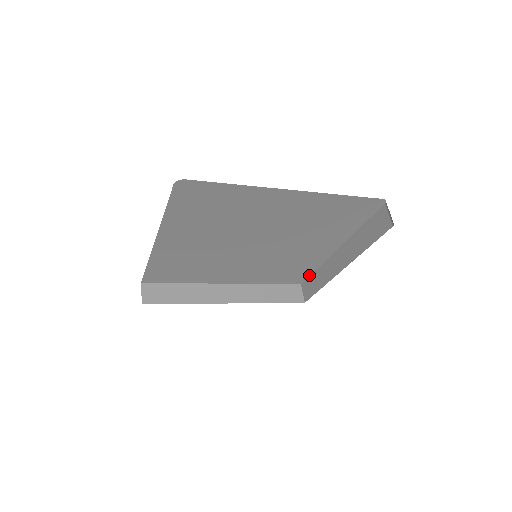
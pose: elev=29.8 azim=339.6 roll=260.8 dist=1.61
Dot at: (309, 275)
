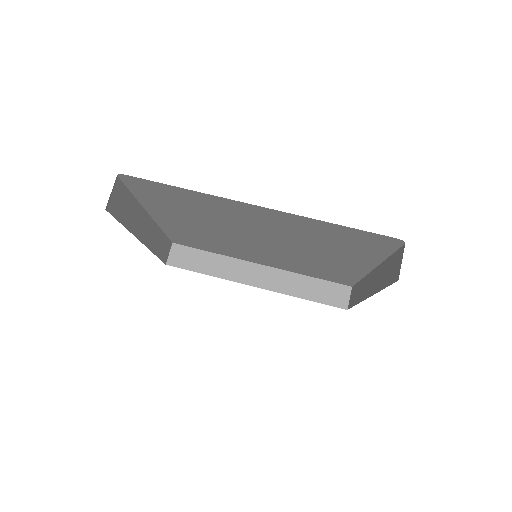
Dot at: (356, 282)
